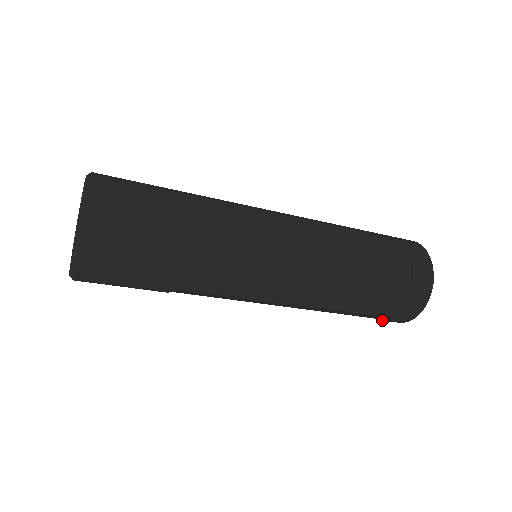
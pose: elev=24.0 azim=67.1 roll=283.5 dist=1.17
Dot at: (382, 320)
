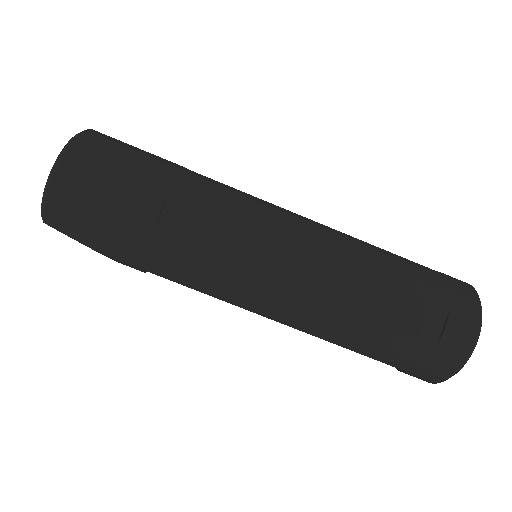
Dot at: (446, 330)
